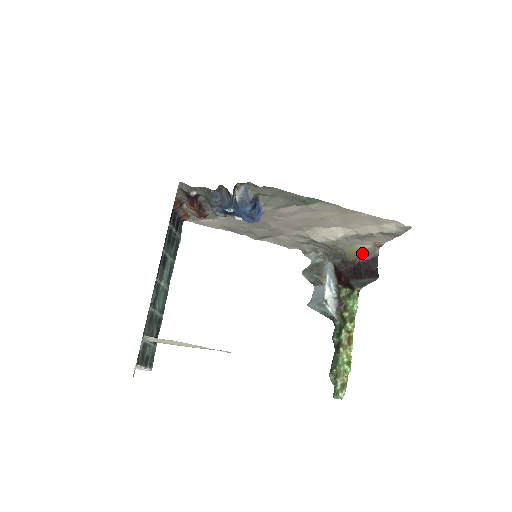
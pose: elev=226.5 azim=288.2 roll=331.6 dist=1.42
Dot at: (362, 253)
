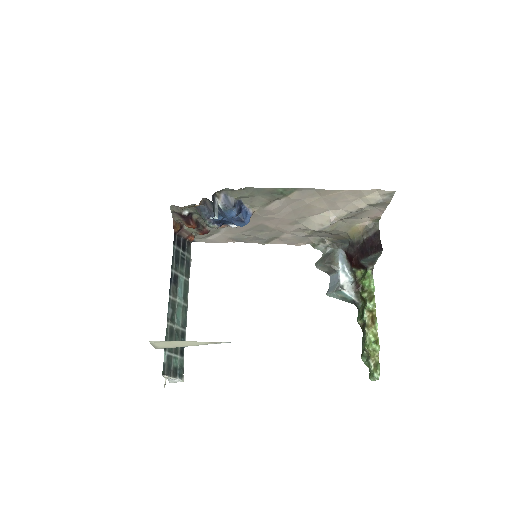
Dot at: (364, 231)
